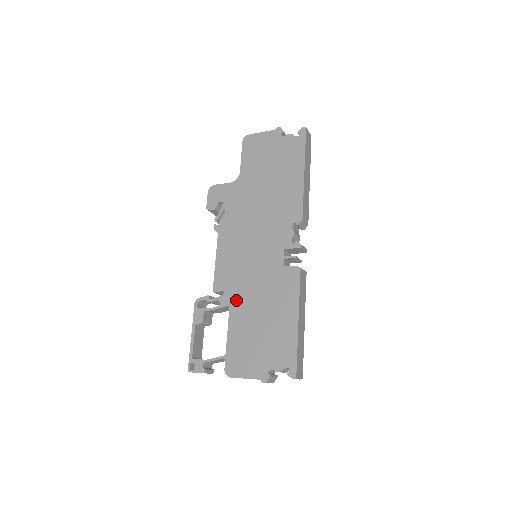
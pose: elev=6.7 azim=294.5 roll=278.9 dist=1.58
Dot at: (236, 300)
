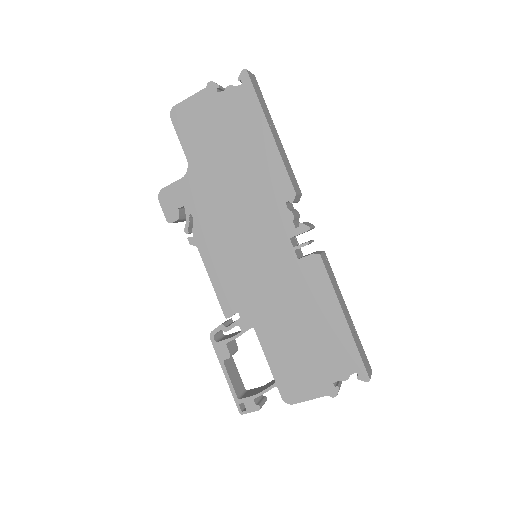
Dot at: (258, 318)
